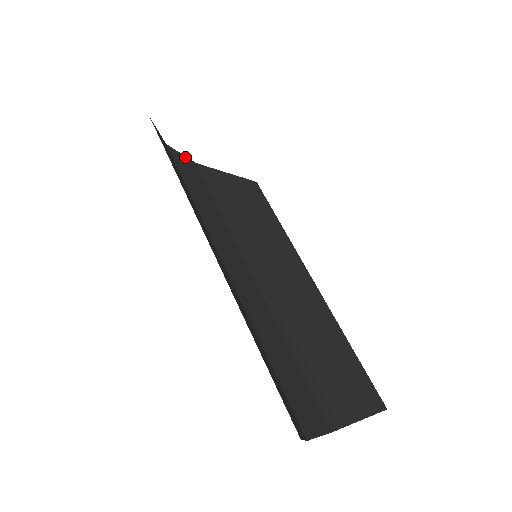
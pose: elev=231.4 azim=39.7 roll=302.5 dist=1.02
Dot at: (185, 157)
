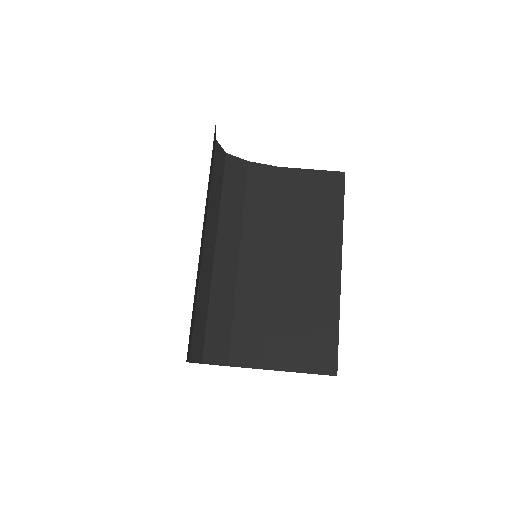
Dot at: (267, 166)
